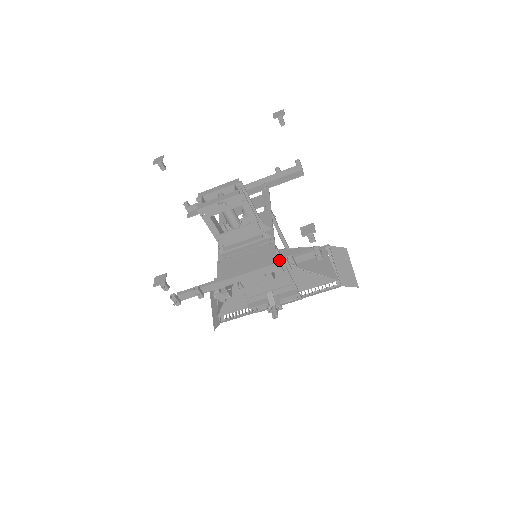
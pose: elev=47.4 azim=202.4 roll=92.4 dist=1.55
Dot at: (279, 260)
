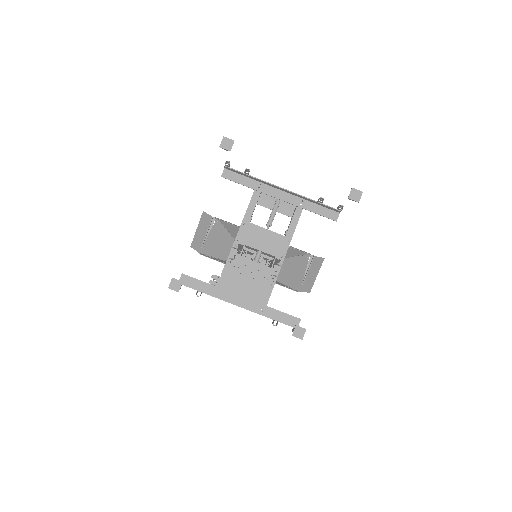
Dot at: (268, 308)
